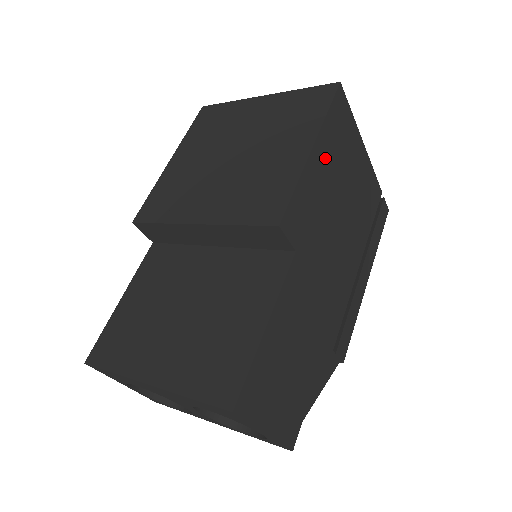
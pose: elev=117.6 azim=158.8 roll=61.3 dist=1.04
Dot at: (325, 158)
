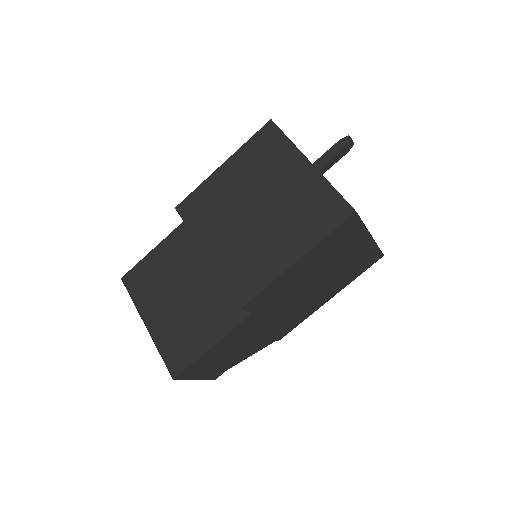
Dot at: (310, 261)
